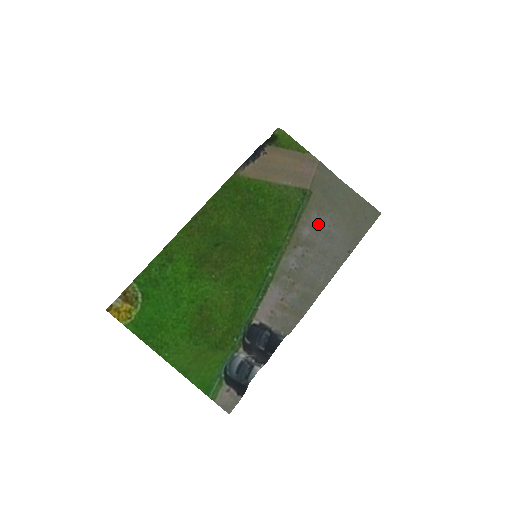
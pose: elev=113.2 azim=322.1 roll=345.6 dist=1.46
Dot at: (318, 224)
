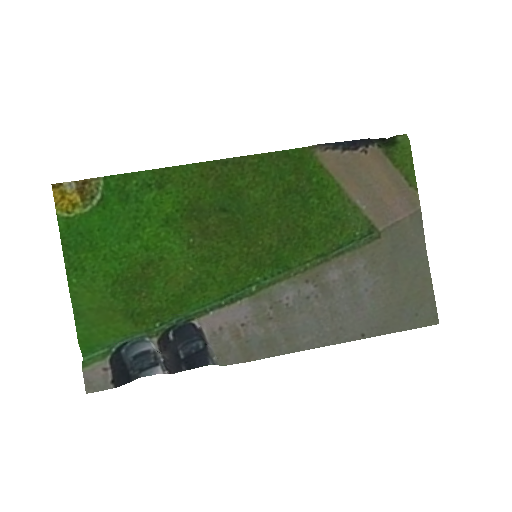
Dot at: (355, 277)
